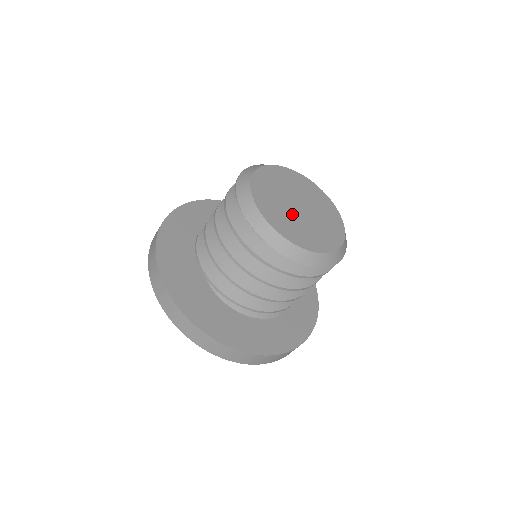
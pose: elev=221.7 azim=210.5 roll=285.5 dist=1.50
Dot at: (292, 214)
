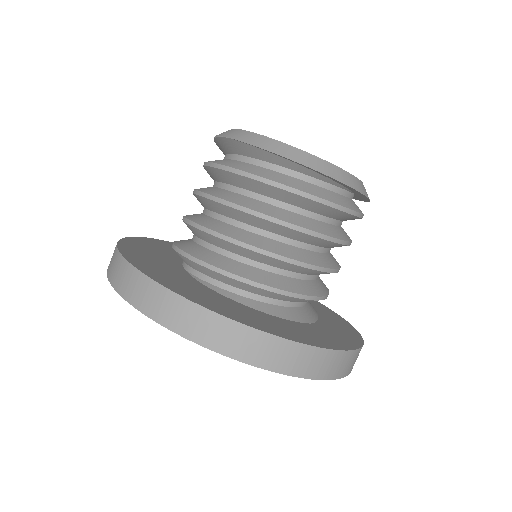
Dot at: occluded
